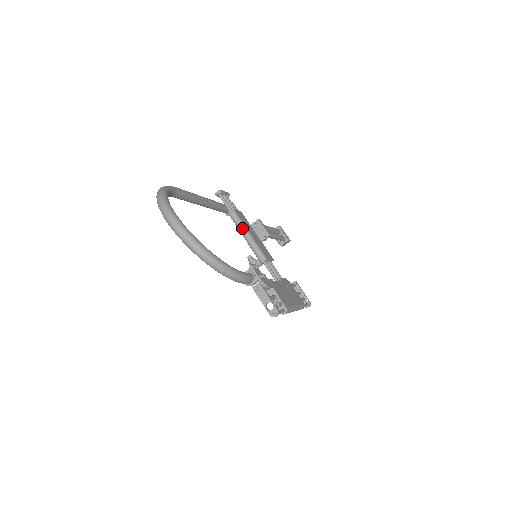
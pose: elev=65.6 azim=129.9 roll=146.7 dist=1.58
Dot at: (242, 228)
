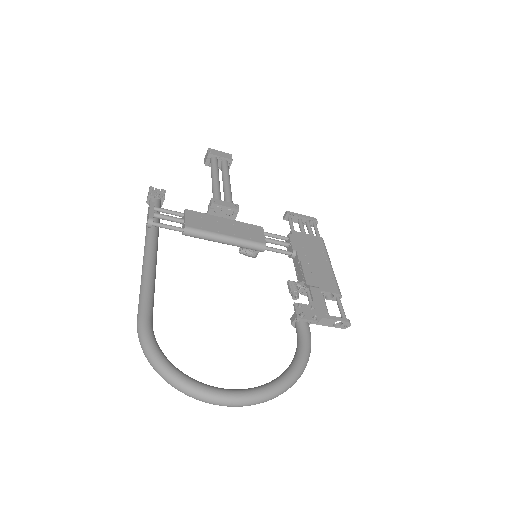
Dot at: (213, 239)
